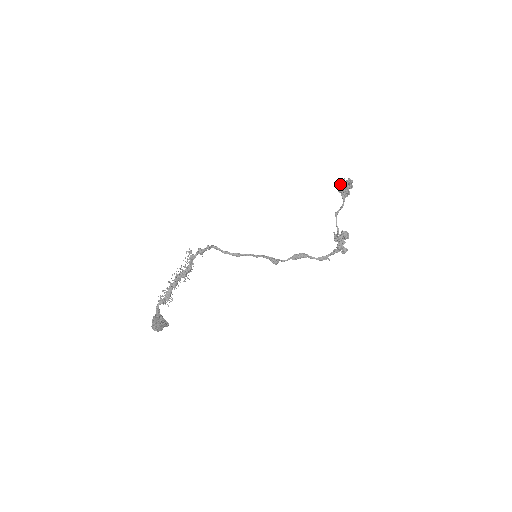
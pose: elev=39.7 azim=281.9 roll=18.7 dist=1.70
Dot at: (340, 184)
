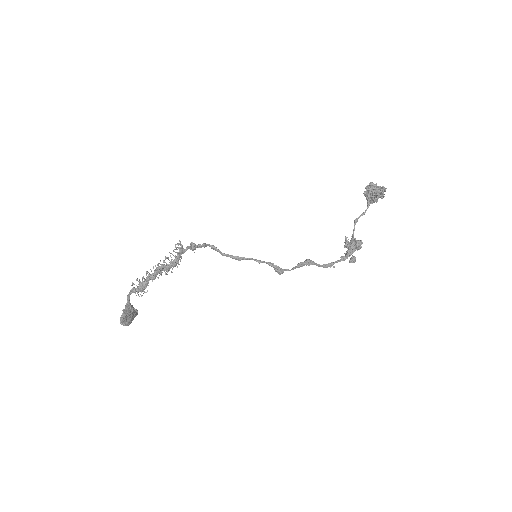
Dot at: (370, 188)
